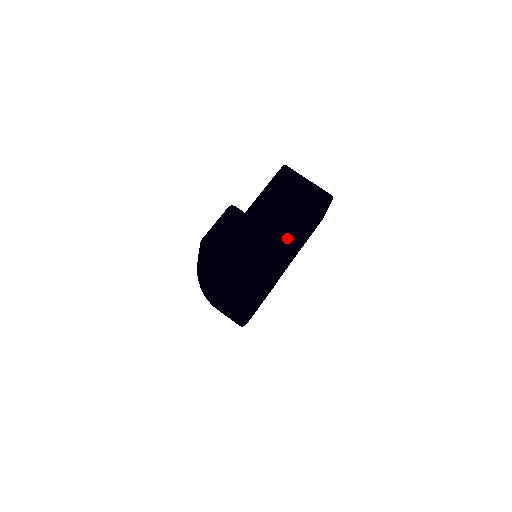
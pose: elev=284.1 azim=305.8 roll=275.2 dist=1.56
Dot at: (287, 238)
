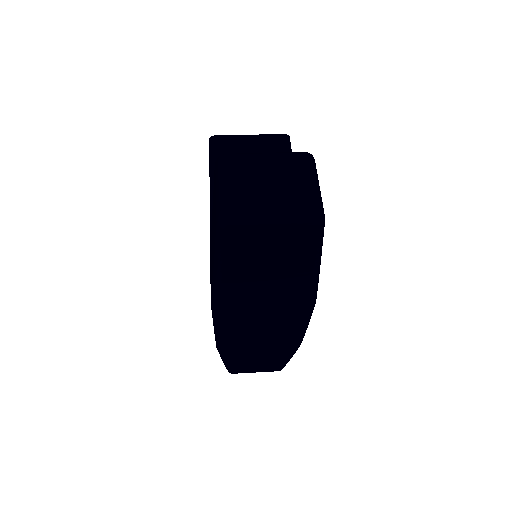
Dot at: occluded
